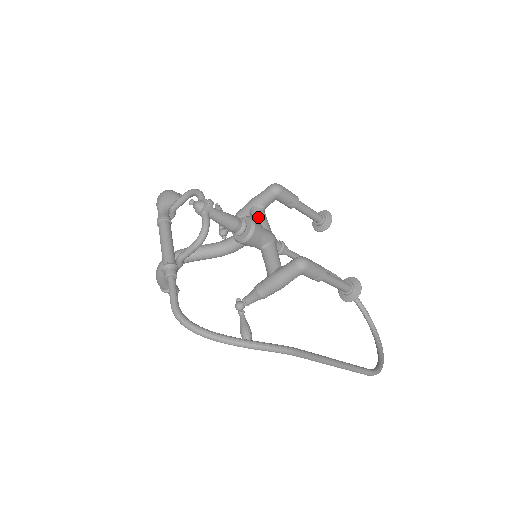
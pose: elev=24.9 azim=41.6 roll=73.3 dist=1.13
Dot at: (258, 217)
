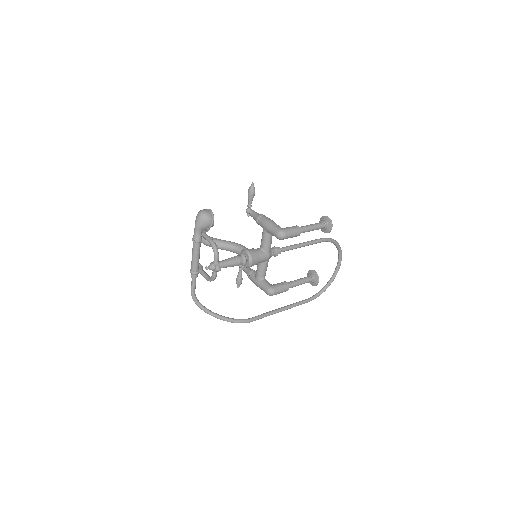
Dot at: (264, 240)
